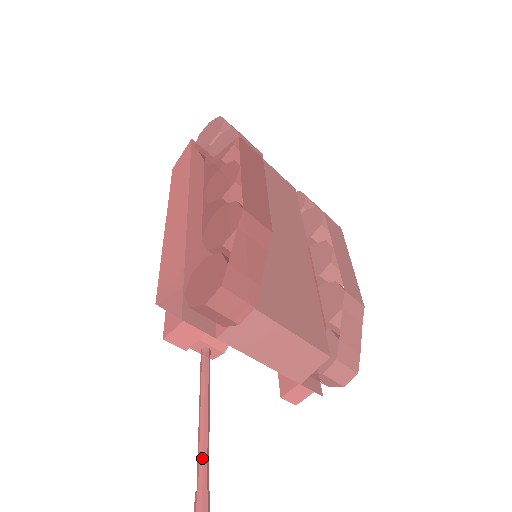
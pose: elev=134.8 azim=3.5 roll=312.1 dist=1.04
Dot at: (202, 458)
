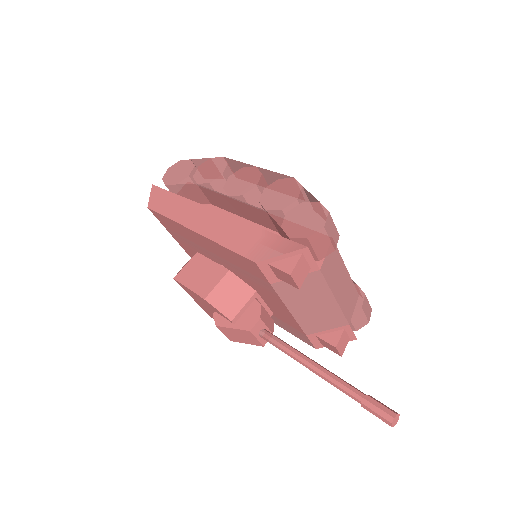
Dot at: (343, 381)
